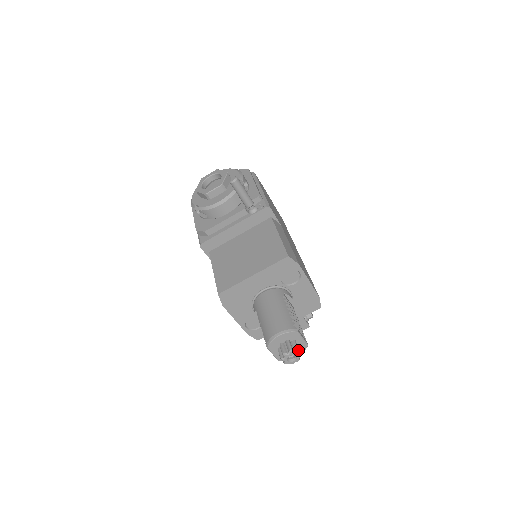
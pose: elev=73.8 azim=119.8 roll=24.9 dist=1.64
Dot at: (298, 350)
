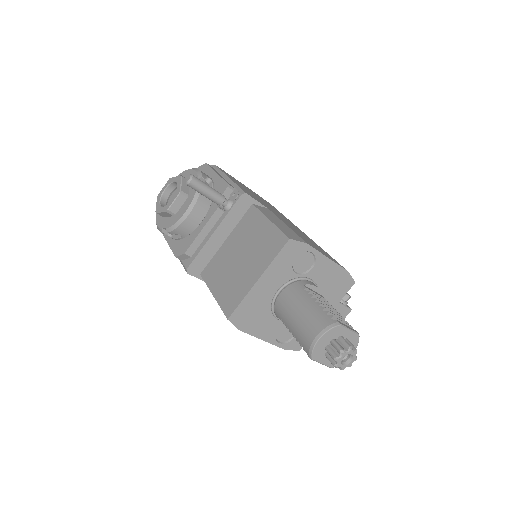
Dot at: (350, 347)
